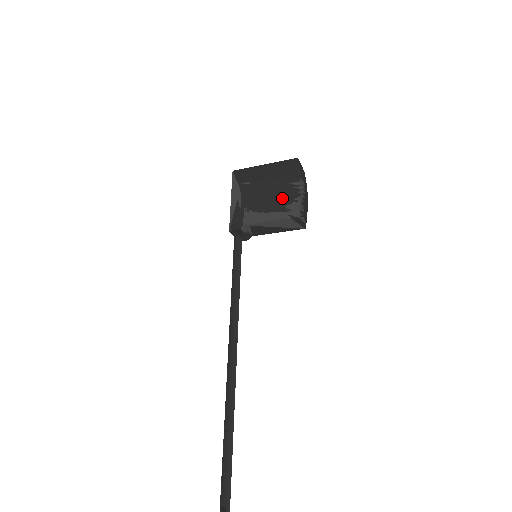
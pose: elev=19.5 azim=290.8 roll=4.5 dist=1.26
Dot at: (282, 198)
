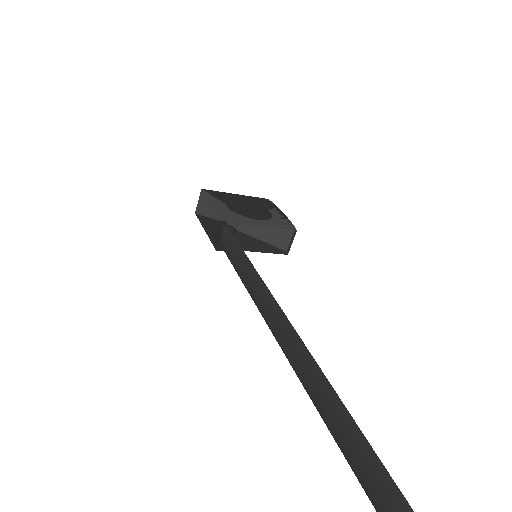
Dot at: (271, 216)
